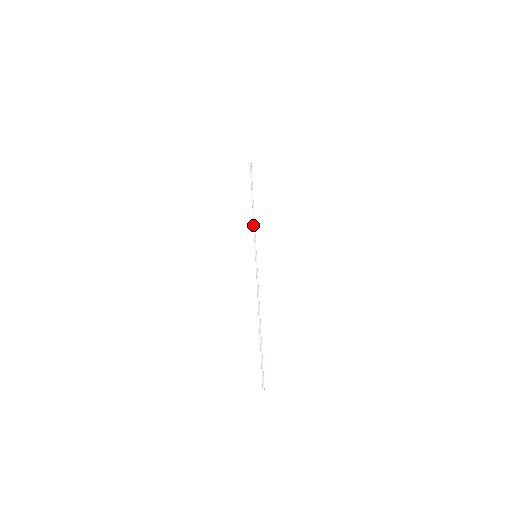
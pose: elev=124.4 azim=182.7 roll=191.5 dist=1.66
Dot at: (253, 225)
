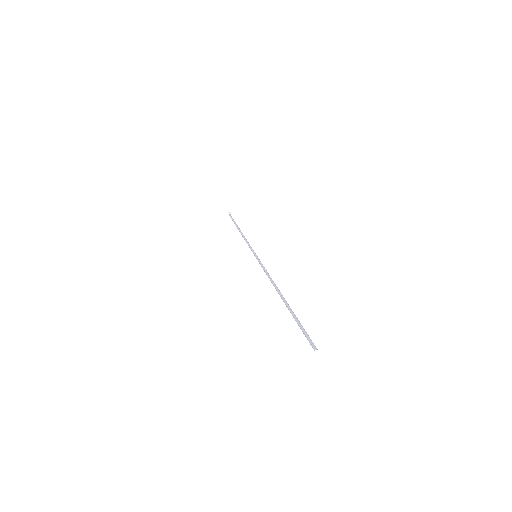
Dot at: (245, 240)
